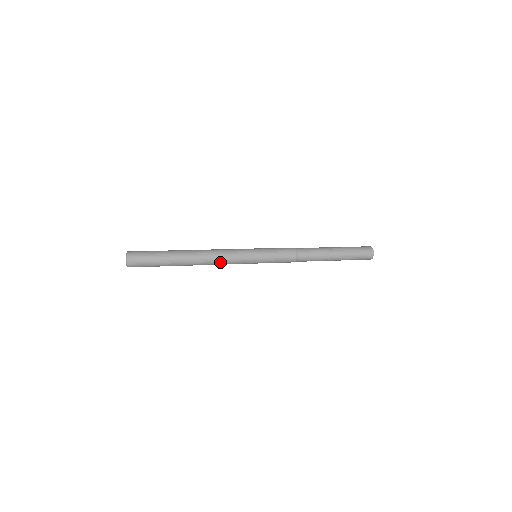
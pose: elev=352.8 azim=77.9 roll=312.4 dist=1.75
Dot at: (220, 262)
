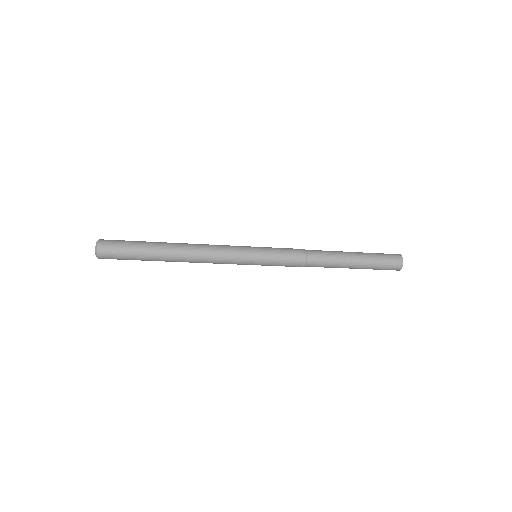
Dot at: (210, 262)
